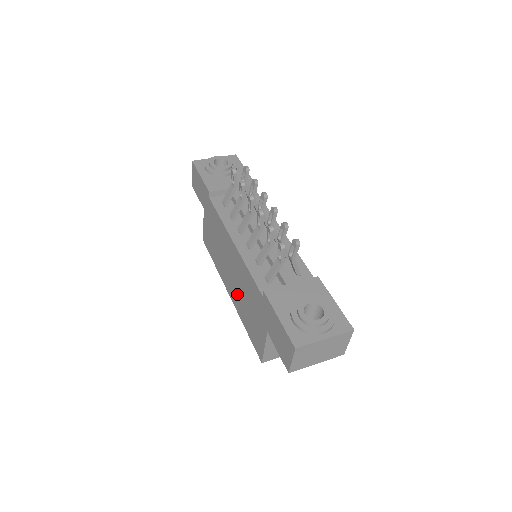
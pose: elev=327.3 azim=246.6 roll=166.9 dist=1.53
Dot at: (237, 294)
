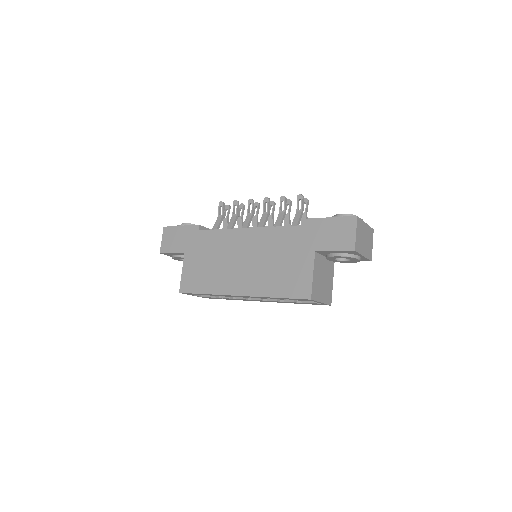
Dot at: (256, 274)
